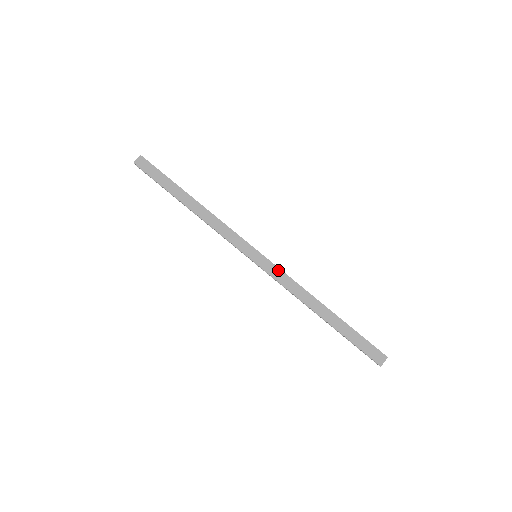
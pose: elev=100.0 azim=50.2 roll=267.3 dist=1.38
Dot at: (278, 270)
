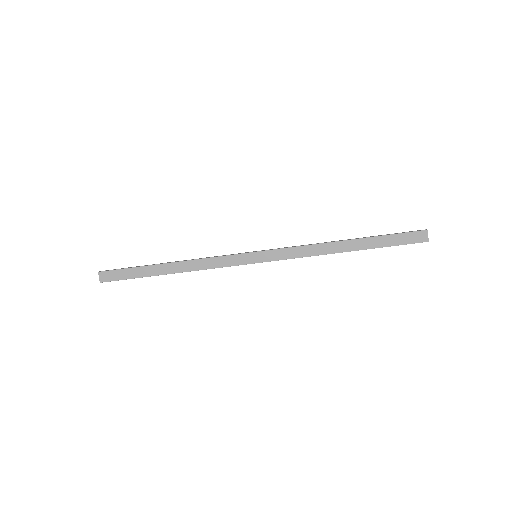
Dot at: (282, 251)
